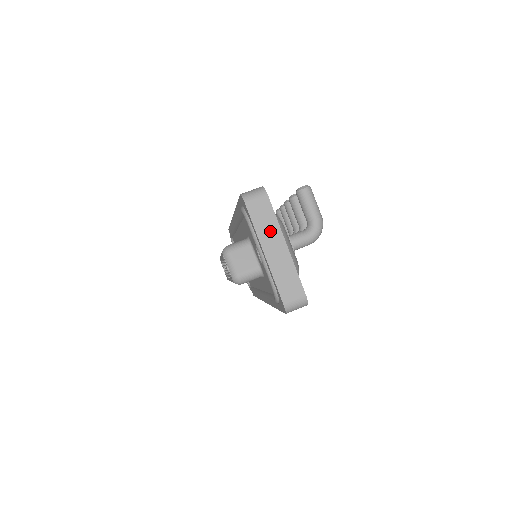
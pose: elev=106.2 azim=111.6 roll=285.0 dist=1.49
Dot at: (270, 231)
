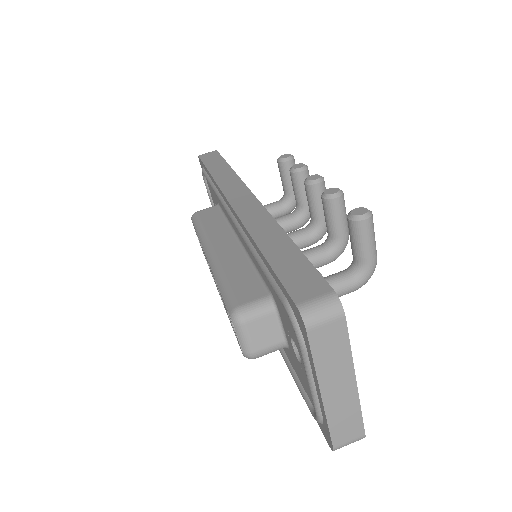
Dot at: (337, 366)
